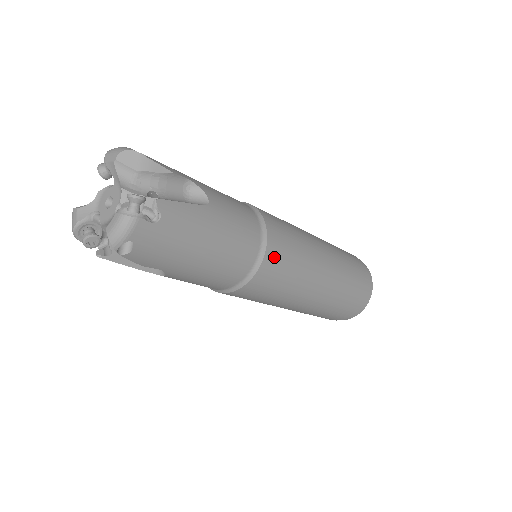
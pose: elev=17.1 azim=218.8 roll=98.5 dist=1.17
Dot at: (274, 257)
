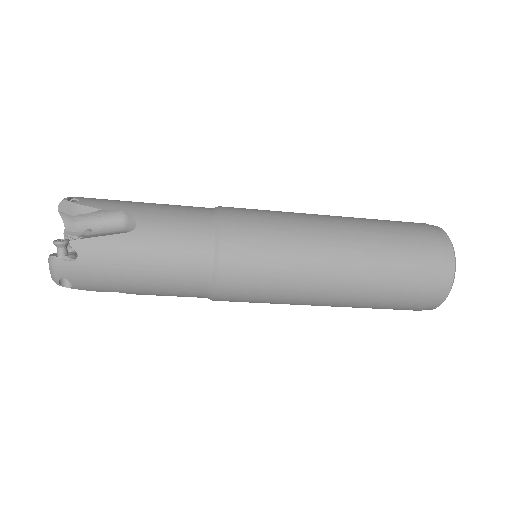
Dot at: (234, 263)
